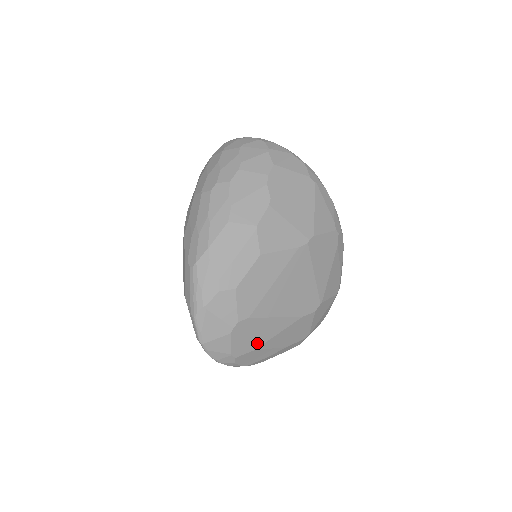
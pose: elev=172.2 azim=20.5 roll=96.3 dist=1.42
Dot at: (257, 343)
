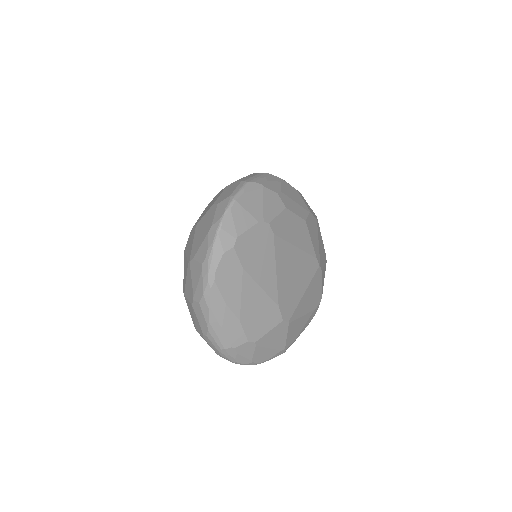
Dot at: (250, 266)
